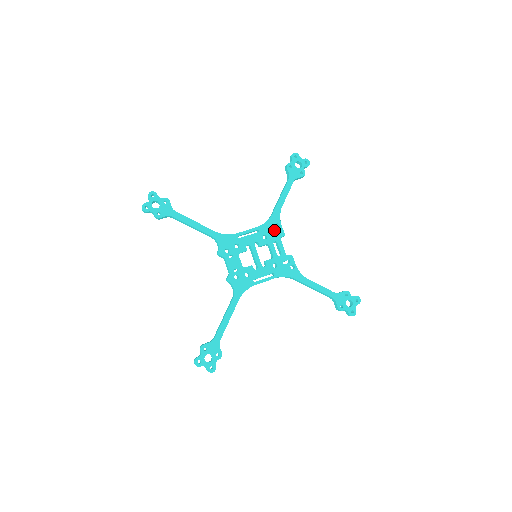
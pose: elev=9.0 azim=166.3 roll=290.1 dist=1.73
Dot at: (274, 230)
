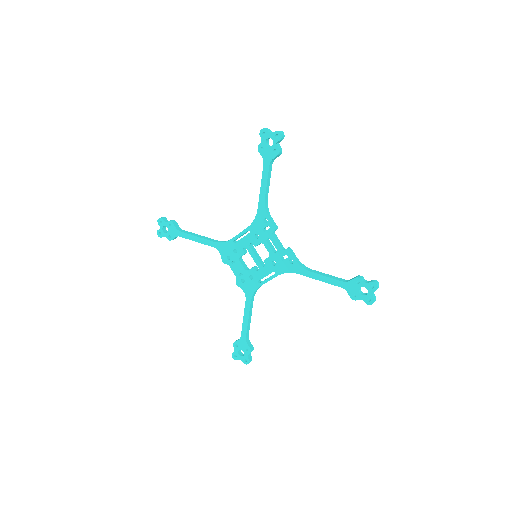
Dot at: (263, 227)
